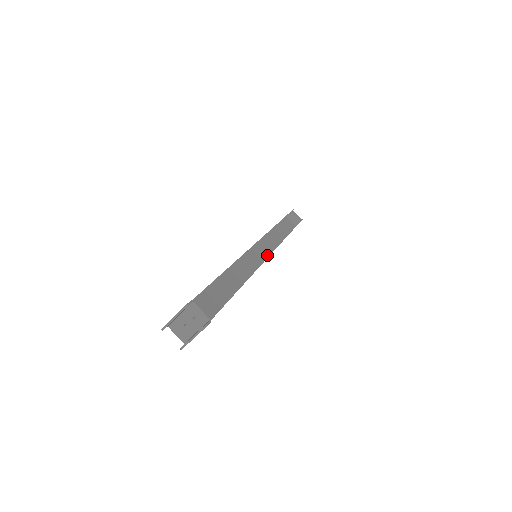
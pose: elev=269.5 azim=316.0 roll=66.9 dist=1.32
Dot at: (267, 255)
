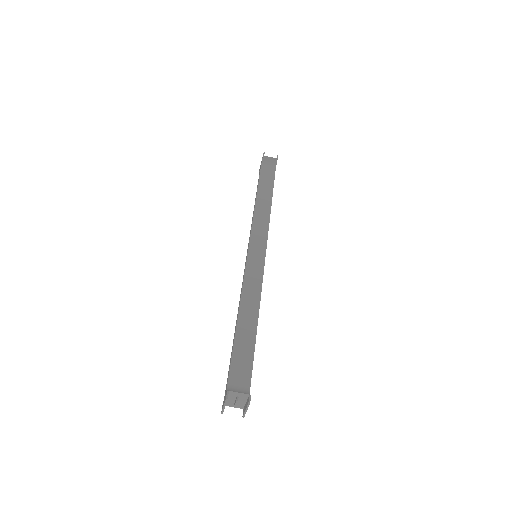
Dot at: (264, 246)
